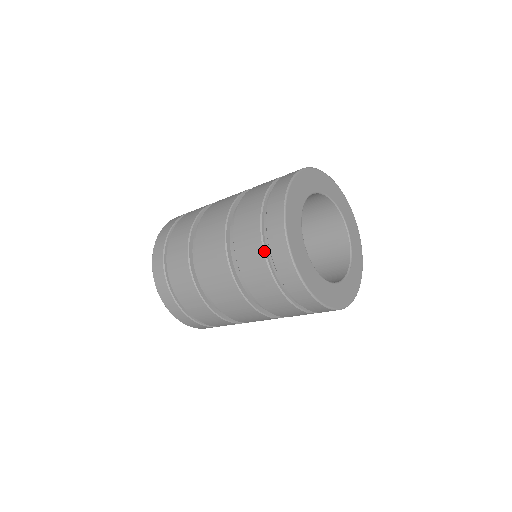
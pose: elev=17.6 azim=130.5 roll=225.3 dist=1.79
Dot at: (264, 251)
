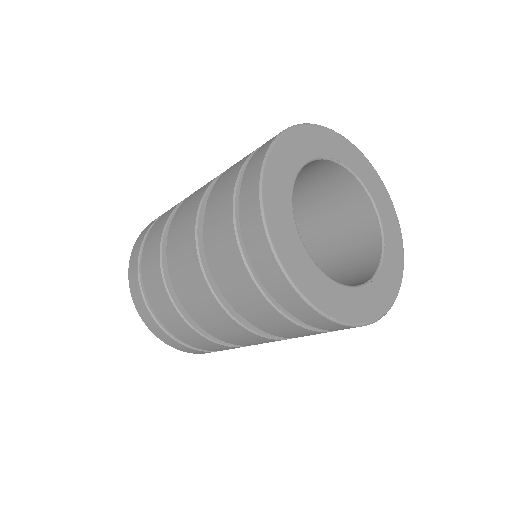
Dot at: (234, 219)
